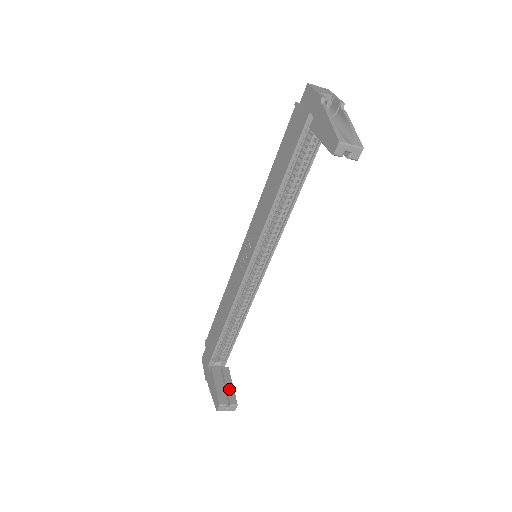
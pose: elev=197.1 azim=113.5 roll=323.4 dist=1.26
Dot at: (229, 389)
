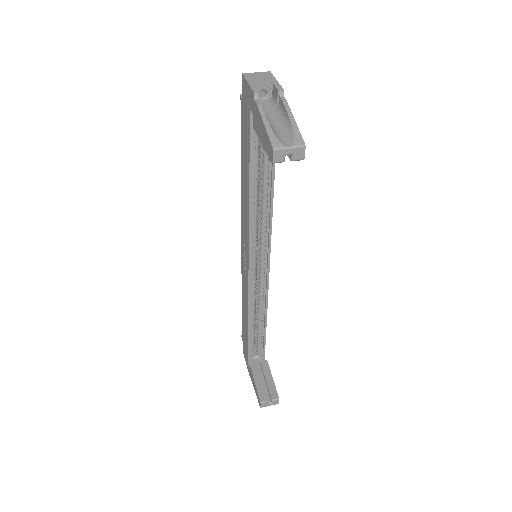
Dot at: (269, 383)
